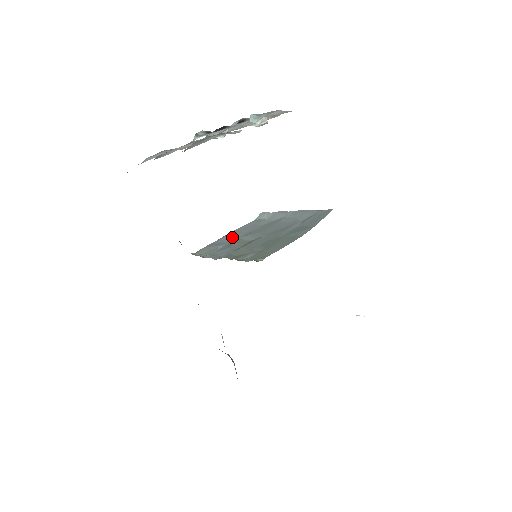
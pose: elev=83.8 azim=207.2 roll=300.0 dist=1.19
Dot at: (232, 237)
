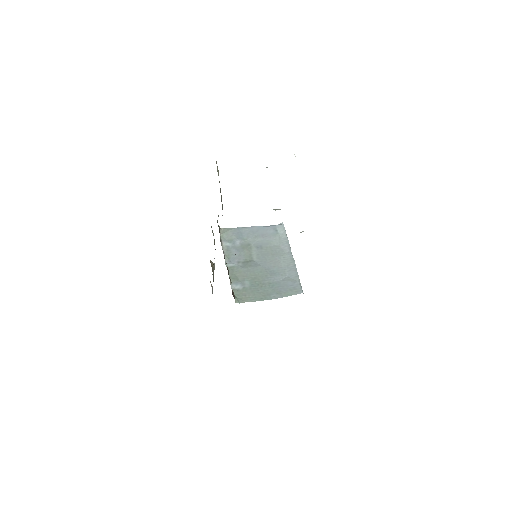
Dot at: (251, 236)
